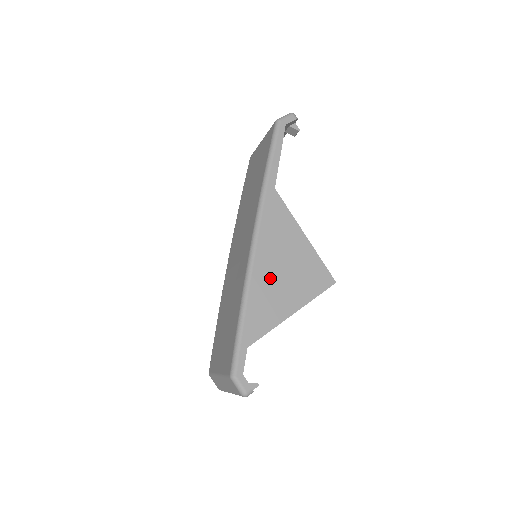
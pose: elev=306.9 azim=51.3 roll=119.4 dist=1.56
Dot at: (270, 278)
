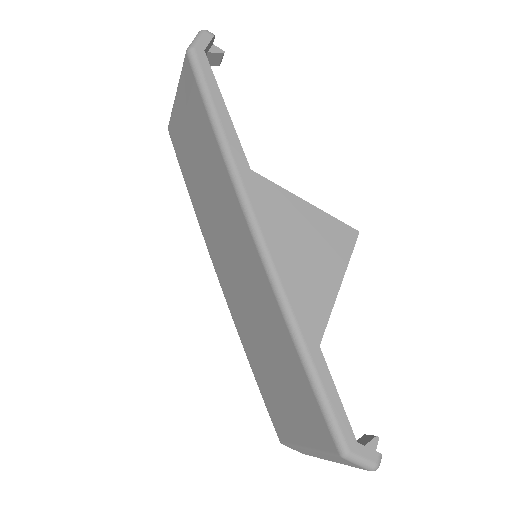
Dot at: occluded
